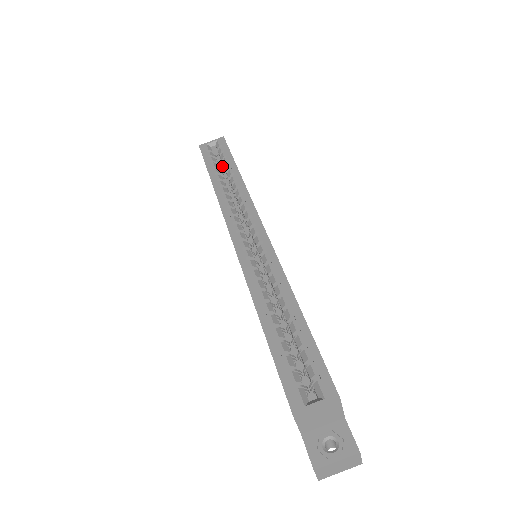
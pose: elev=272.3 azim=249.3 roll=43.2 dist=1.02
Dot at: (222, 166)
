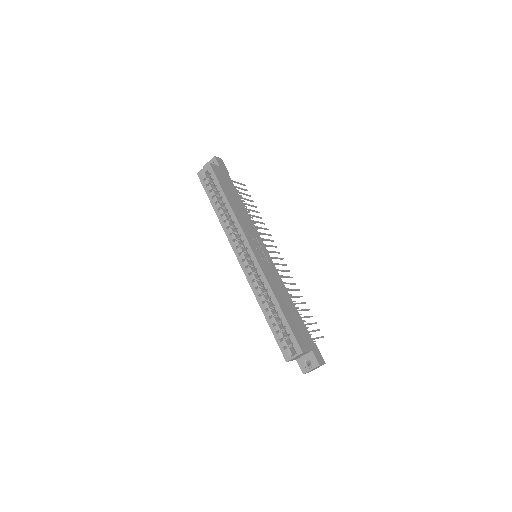
Dot at: occluded
